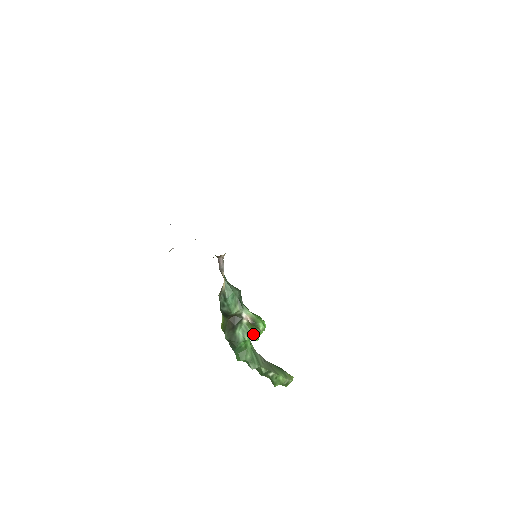
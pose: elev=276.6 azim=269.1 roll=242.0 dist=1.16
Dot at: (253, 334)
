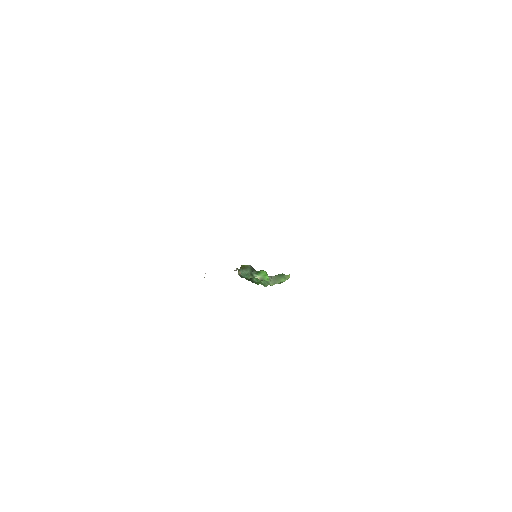
Dot at: occluded
